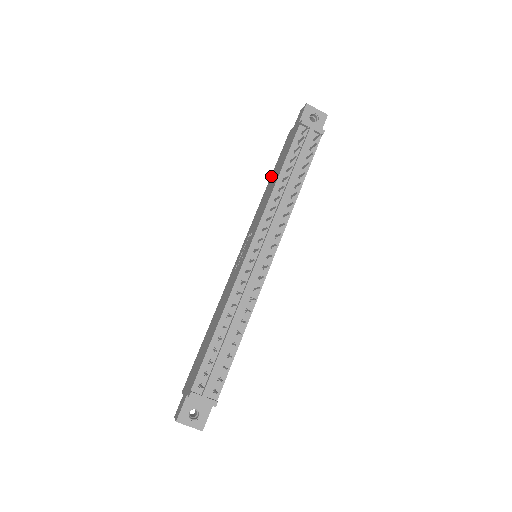
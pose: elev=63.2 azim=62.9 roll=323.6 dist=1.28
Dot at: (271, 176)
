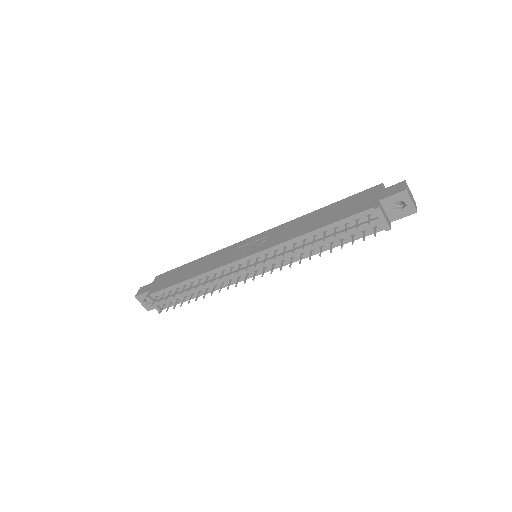
Dot at: (327, 207)
